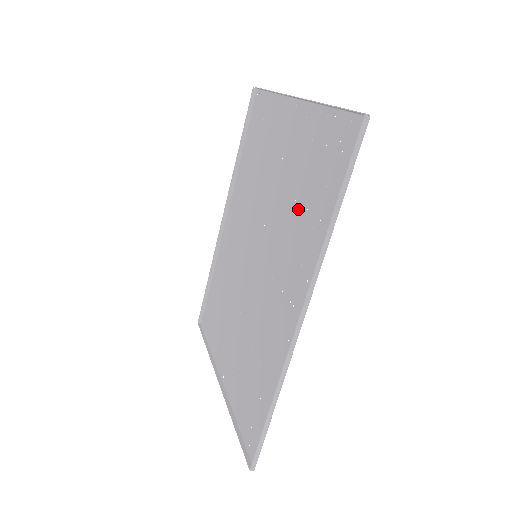
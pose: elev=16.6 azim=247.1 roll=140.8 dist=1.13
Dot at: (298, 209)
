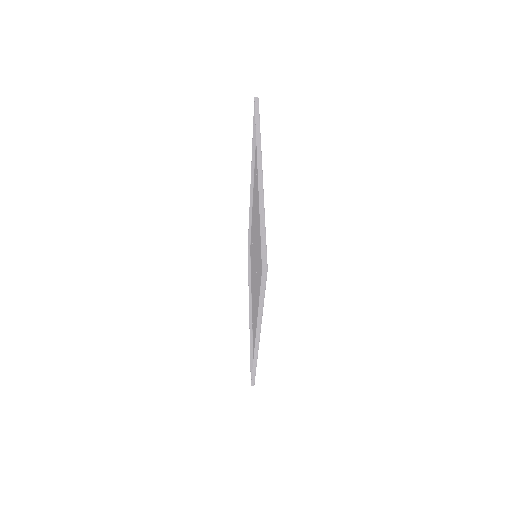
Dot at: (260, 265)
